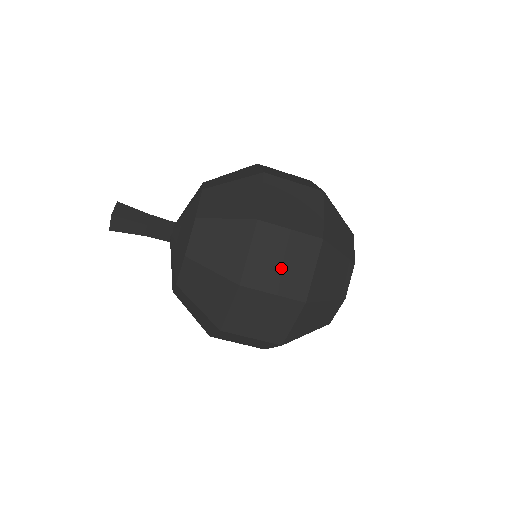
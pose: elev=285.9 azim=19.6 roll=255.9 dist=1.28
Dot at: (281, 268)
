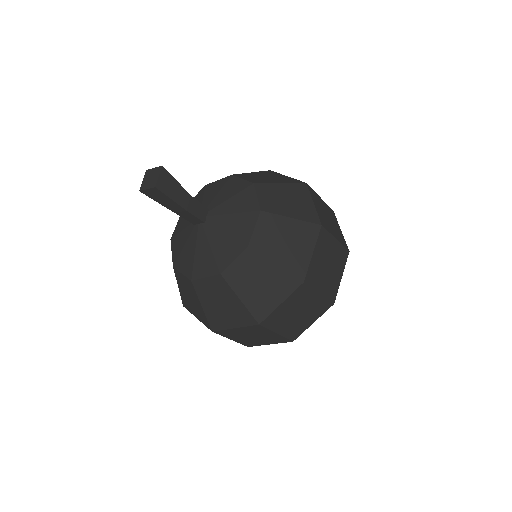
Dot at: (294, 318)
